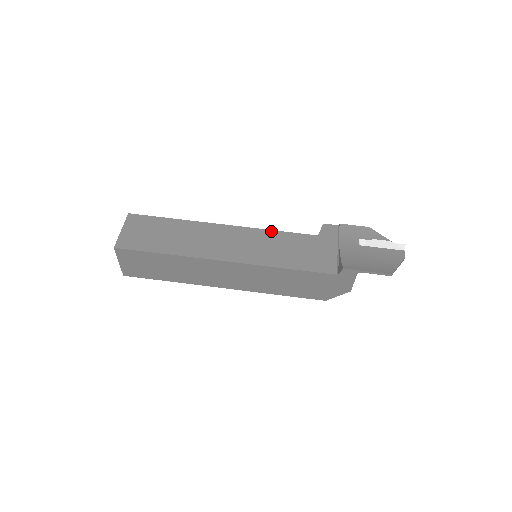
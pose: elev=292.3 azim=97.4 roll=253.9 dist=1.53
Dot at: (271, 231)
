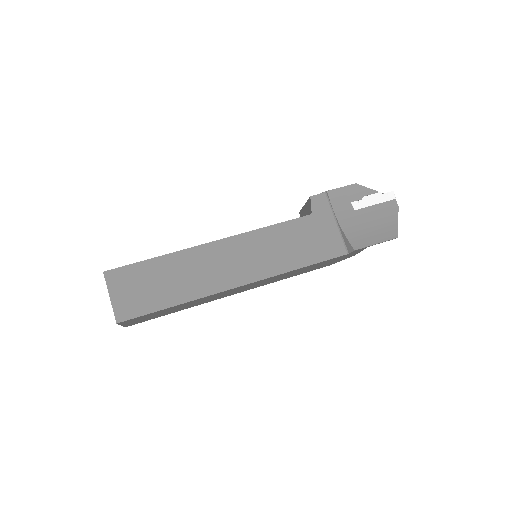
Dot at: (265, 229)
